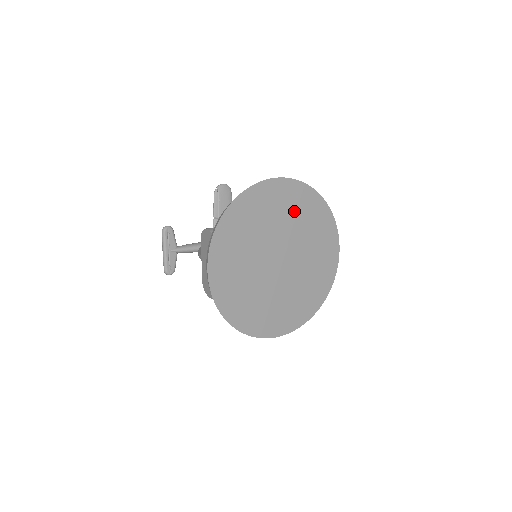
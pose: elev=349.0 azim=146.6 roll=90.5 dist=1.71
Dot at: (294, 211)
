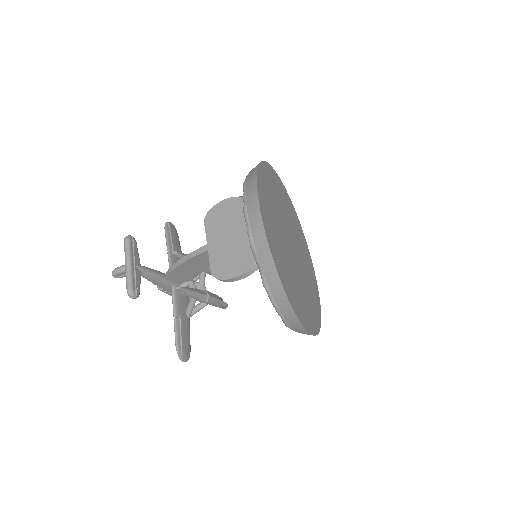
Dot at: (288, 209)
